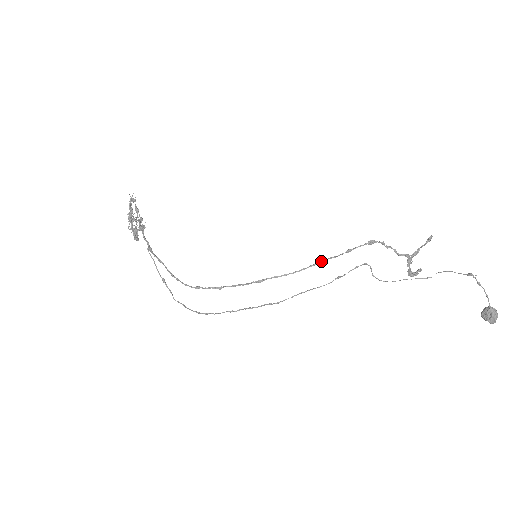
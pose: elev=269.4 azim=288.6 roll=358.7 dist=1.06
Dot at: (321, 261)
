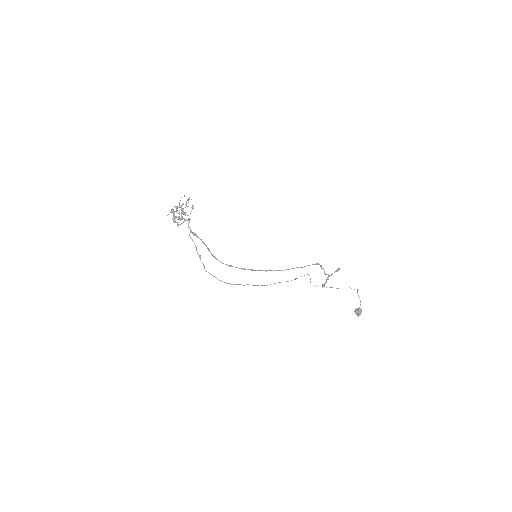
Dot at: (296, 267)
